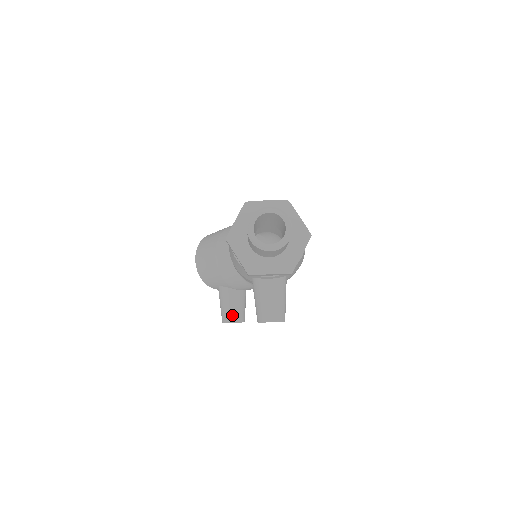
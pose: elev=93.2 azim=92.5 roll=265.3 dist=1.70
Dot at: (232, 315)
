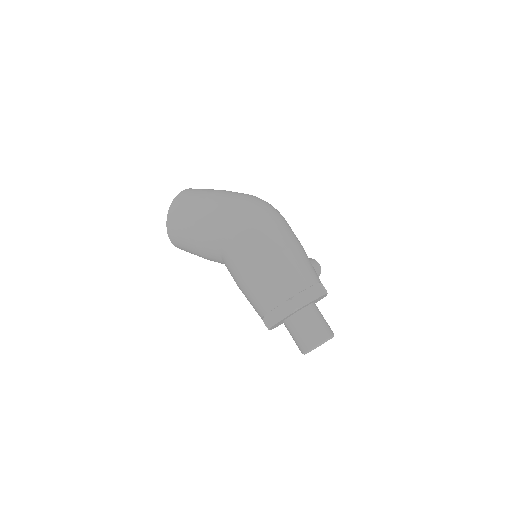
Dot at: occluded
